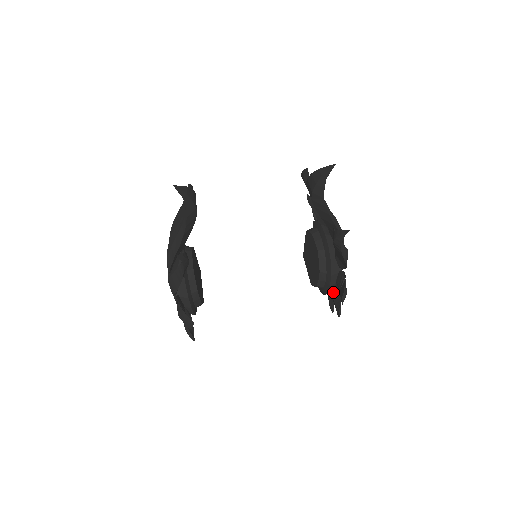
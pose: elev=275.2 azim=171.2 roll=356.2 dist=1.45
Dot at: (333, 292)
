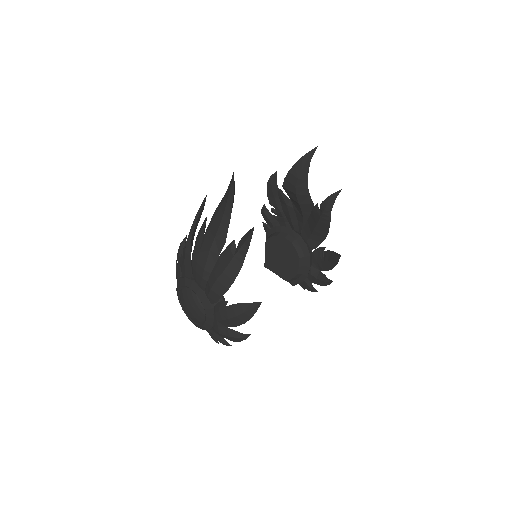
Dot at: (312, 273)
